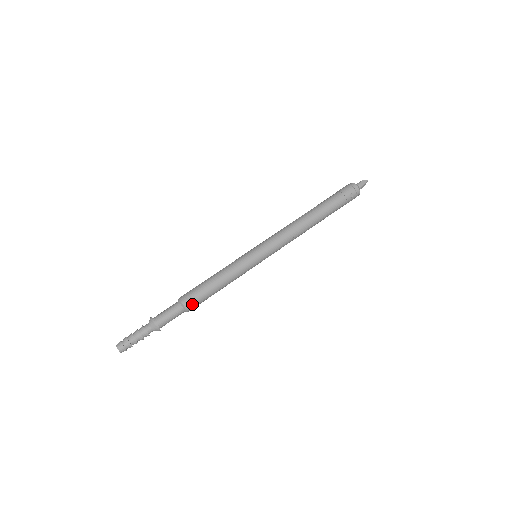
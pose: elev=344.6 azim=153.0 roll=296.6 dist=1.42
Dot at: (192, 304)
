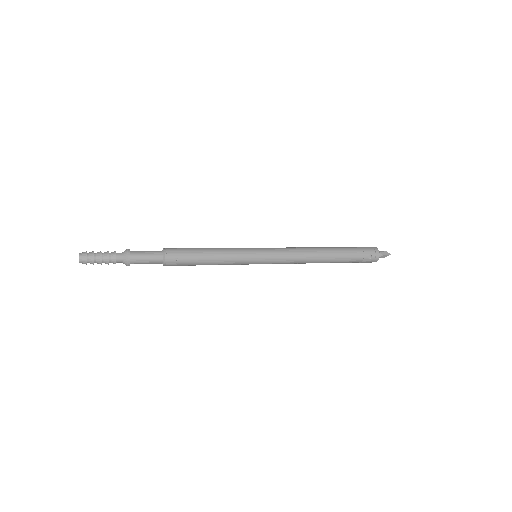
Dot at: (173, 259)
